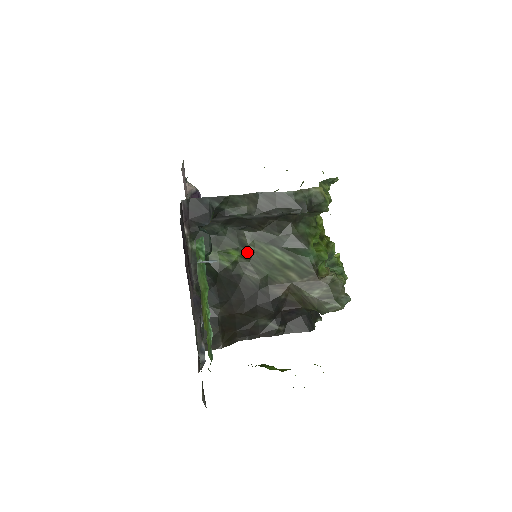
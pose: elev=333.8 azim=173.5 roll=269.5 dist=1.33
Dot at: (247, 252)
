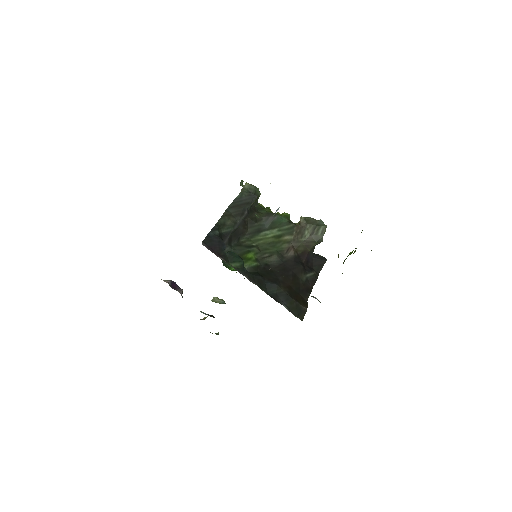
Dot at: (255, 248)
